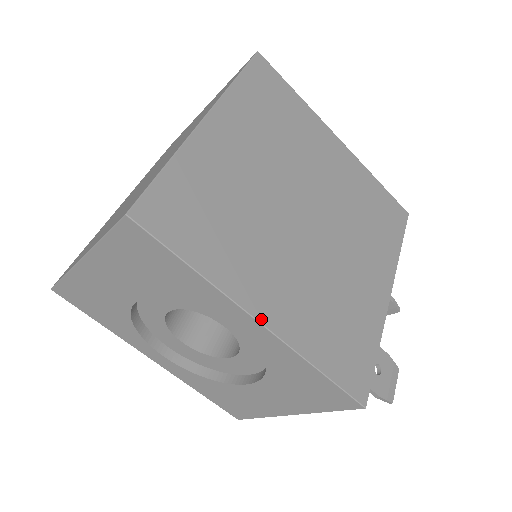
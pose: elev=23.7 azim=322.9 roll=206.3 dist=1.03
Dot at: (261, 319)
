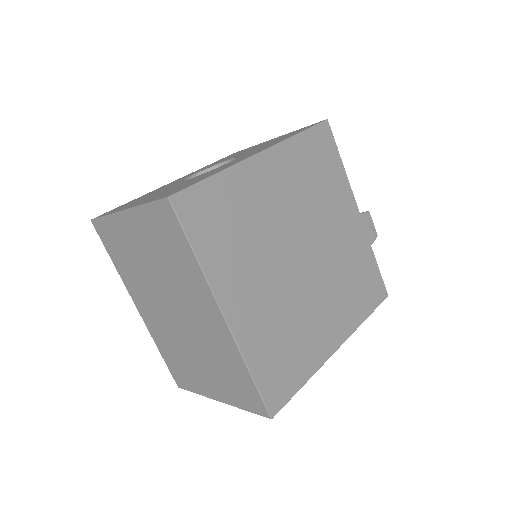
Dot at: (337, 347)
